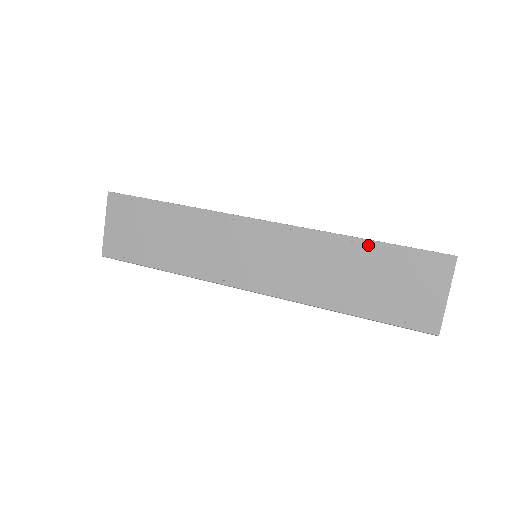
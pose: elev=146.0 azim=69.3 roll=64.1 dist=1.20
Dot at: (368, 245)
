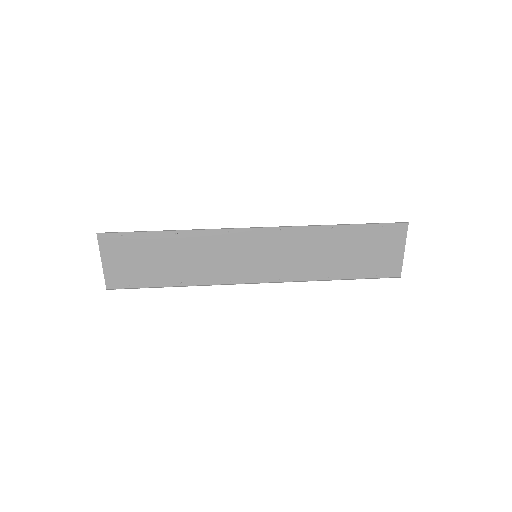
Dot at: (345, 228)
